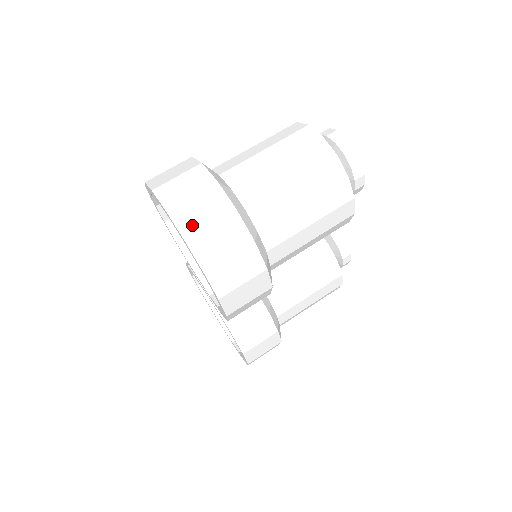
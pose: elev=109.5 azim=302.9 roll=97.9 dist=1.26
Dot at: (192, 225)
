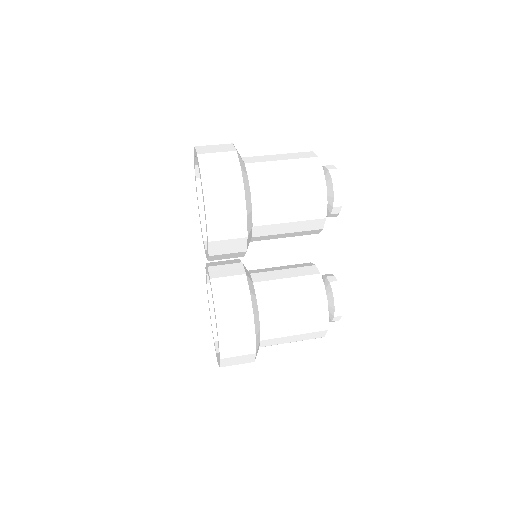
Dot at: (206, 151)
